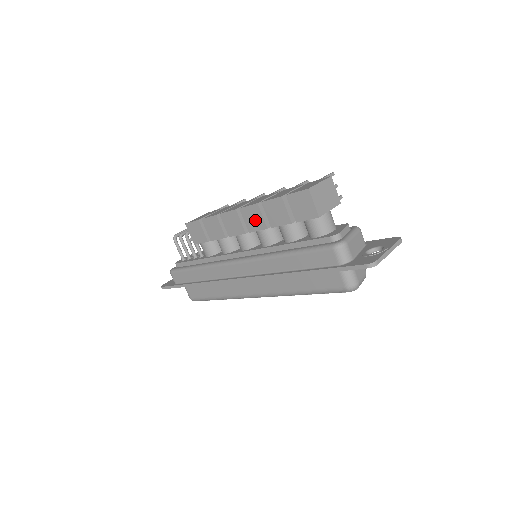
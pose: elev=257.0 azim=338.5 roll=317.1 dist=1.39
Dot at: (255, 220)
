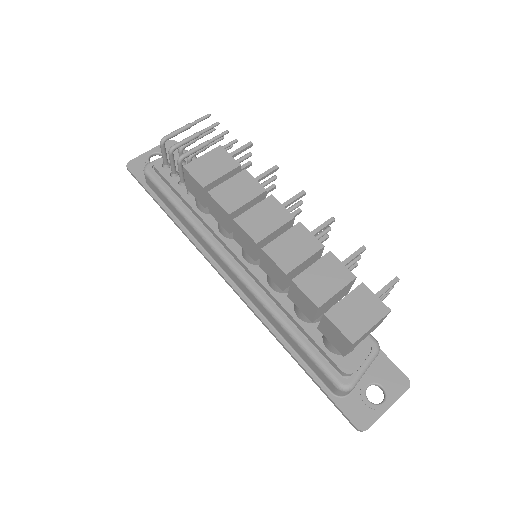
Dot at: (273, 273)
